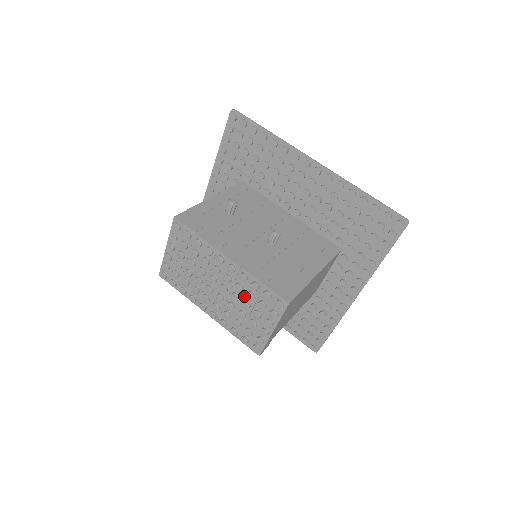
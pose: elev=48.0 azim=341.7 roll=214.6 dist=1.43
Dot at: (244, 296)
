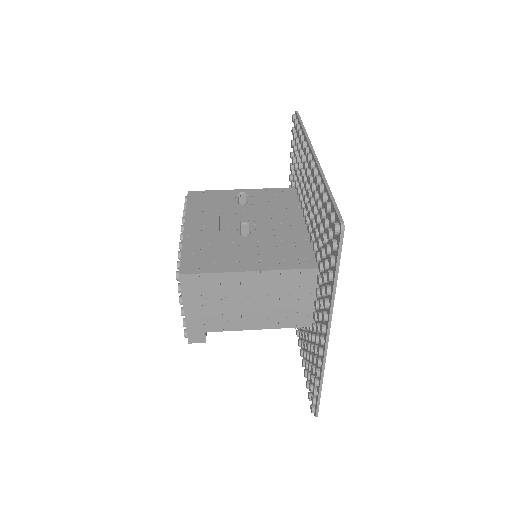
Dot at: occluded
